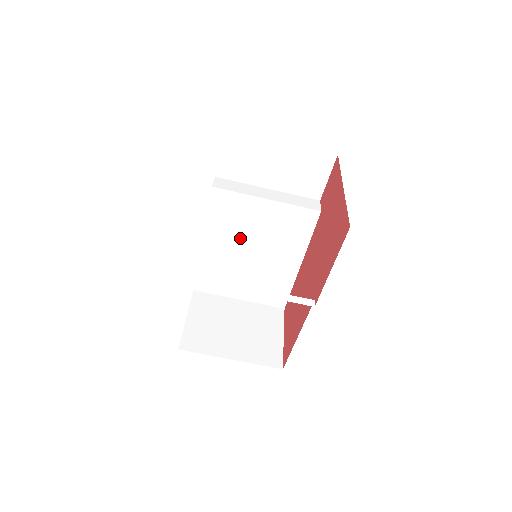
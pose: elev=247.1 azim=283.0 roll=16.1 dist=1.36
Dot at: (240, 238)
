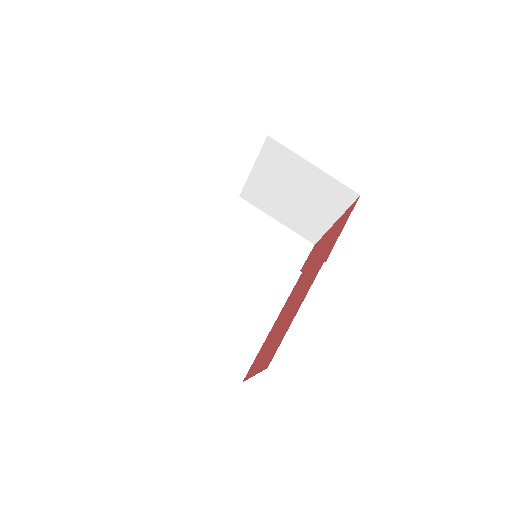
Dot at: (225, 274)
